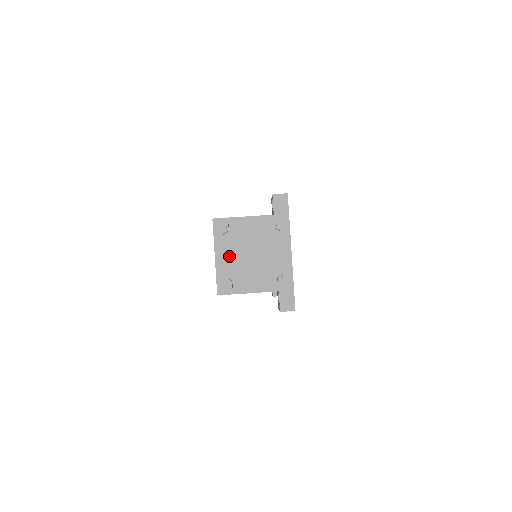
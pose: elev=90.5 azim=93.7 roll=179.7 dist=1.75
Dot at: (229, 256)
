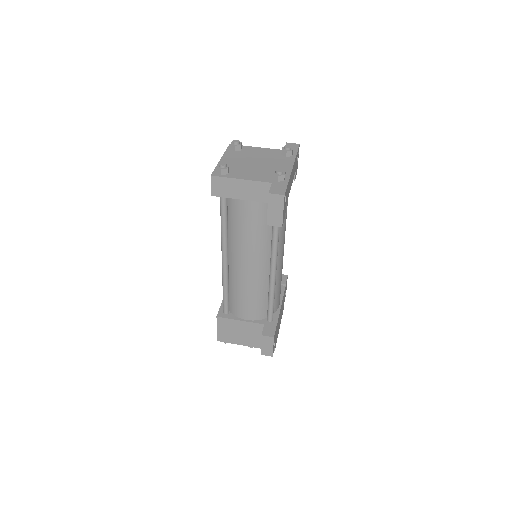
Dot at: (234, 160)
